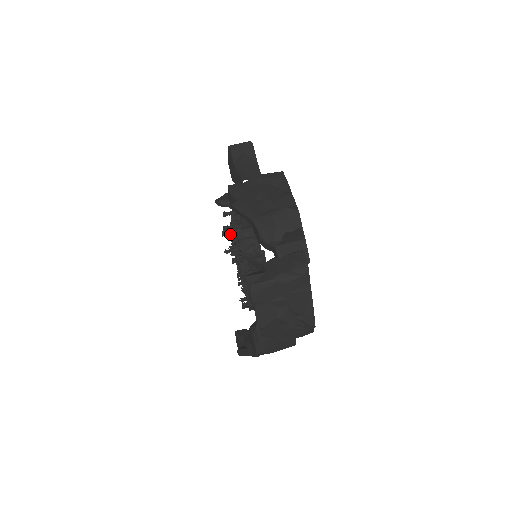
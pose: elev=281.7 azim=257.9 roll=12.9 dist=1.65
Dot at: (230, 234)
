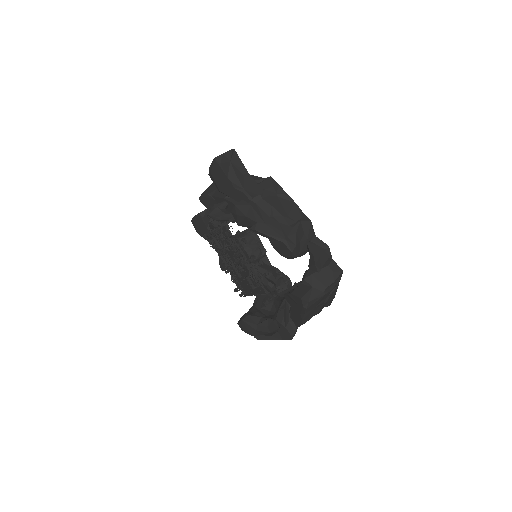
Dot at: (239, 247)
